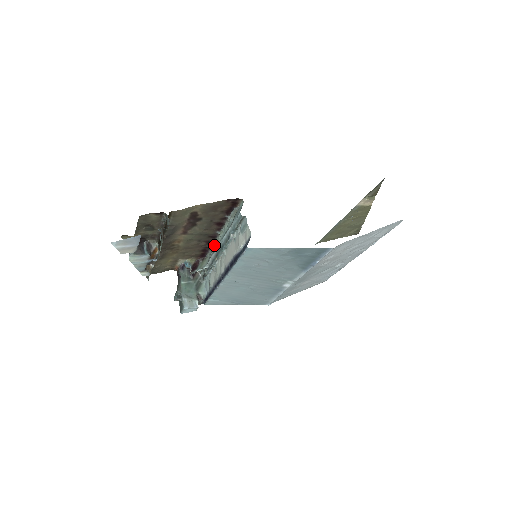
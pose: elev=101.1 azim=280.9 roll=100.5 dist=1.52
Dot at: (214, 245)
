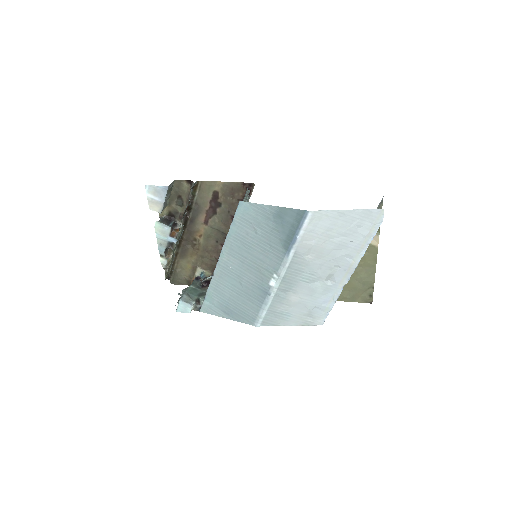
Dot at: occluded
